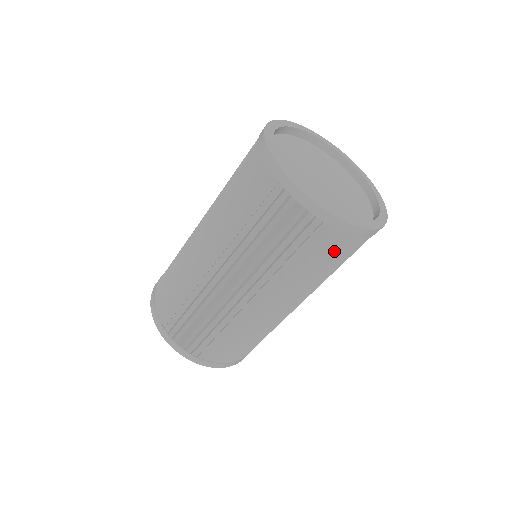
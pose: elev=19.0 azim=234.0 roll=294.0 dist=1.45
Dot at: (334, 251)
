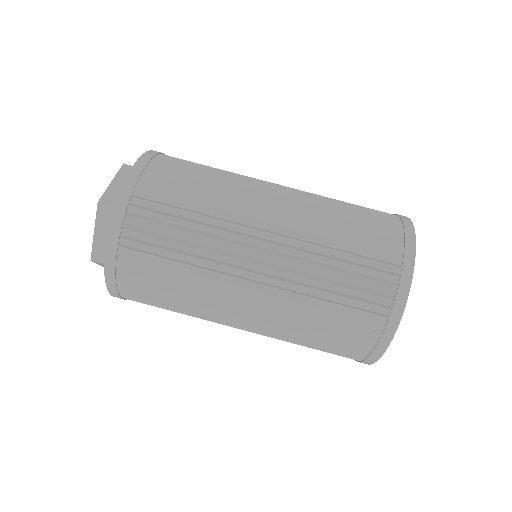
Dot at: occluded
